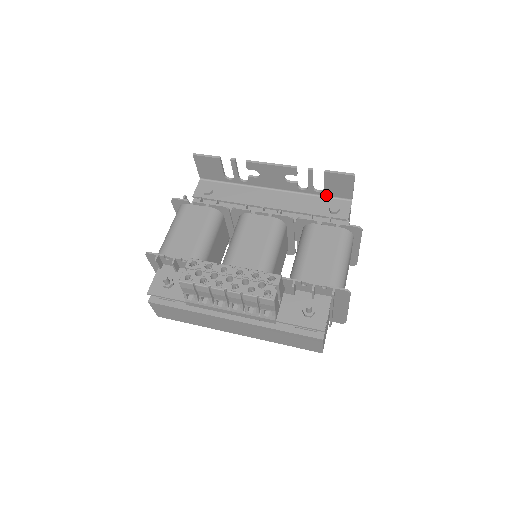
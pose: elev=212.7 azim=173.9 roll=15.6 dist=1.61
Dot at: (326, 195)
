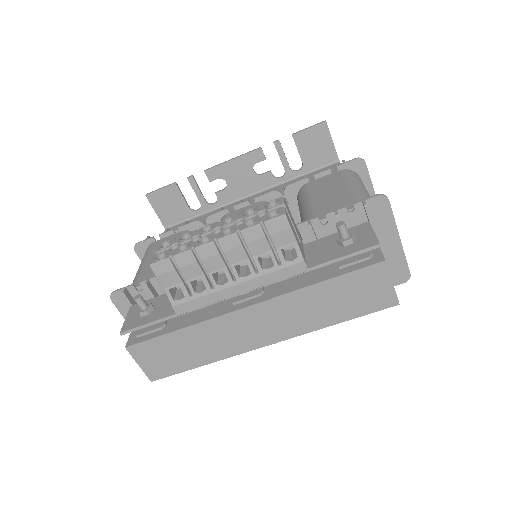
Dot at: (309, 171)
